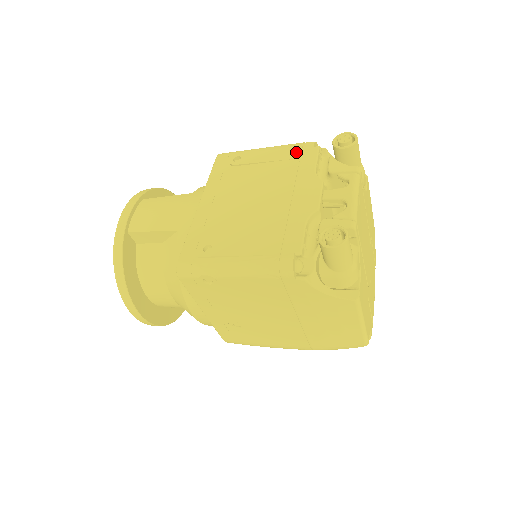
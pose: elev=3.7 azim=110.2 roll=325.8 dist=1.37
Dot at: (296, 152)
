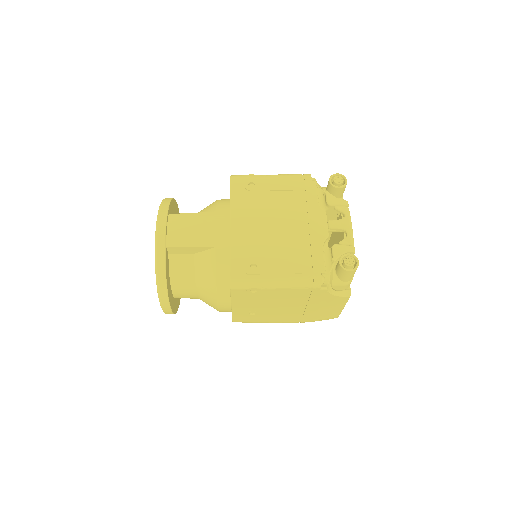
Dot at: (299, 184)
